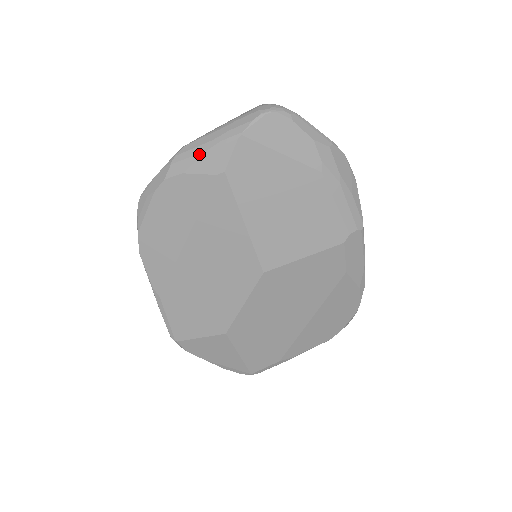
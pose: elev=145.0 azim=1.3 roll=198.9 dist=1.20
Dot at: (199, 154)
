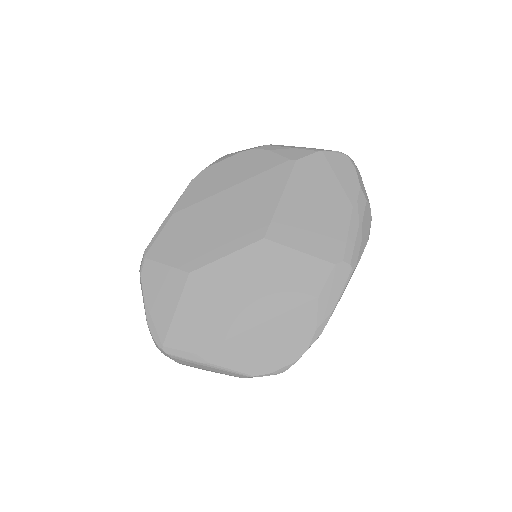
Dot at: (288, 147)
